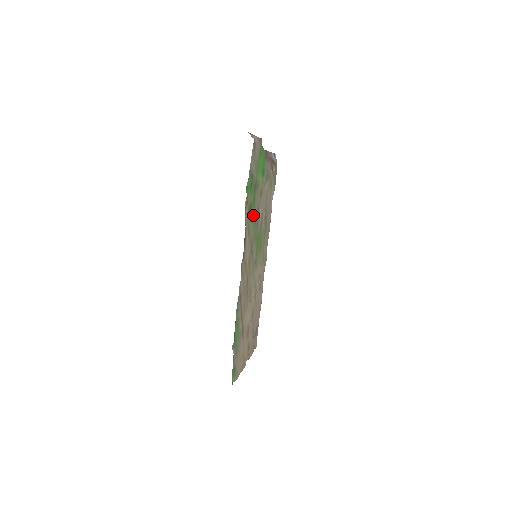
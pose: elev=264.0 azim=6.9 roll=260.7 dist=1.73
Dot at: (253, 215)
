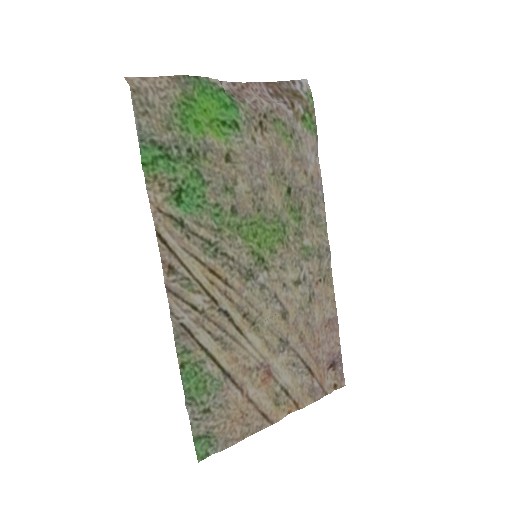
Dot at: (204, 198)
